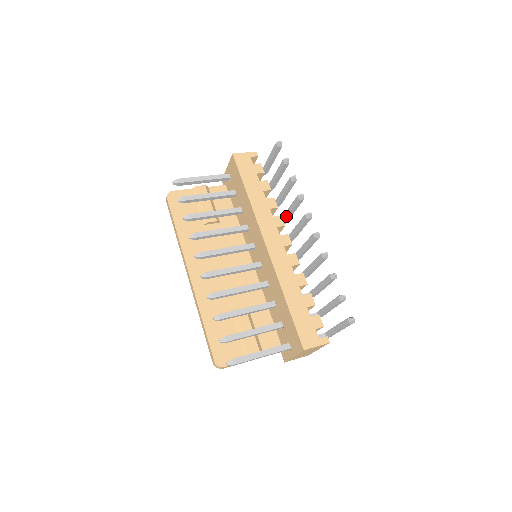
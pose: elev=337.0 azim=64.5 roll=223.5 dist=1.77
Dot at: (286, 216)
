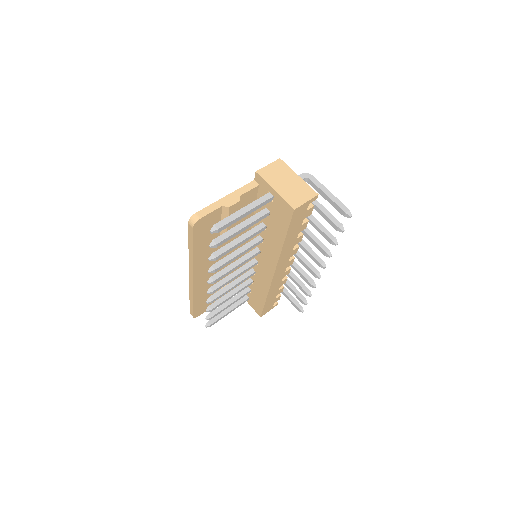
Dot at: (301, 231)
